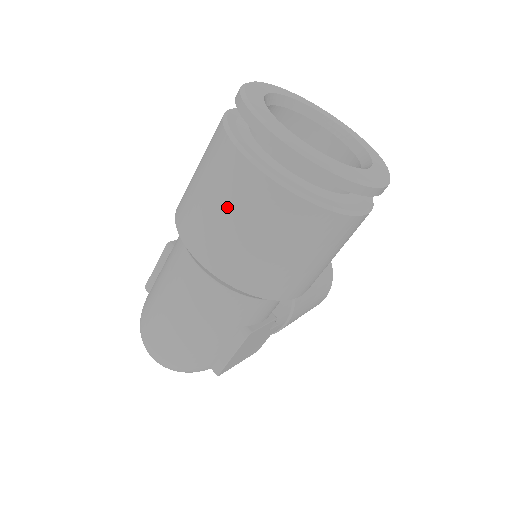
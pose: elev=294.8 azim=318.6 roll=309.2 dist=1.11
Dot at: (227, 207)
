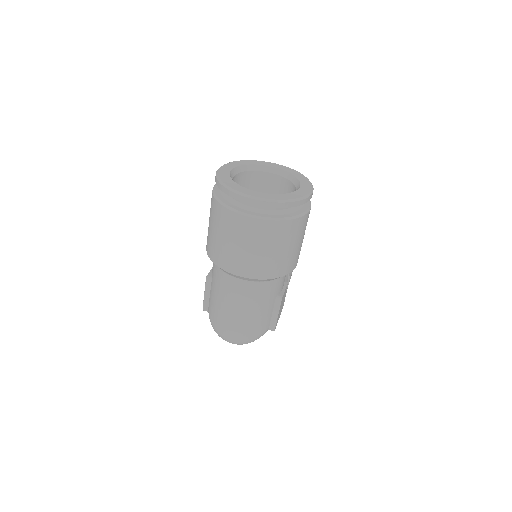
Dot at: (247, 243)
